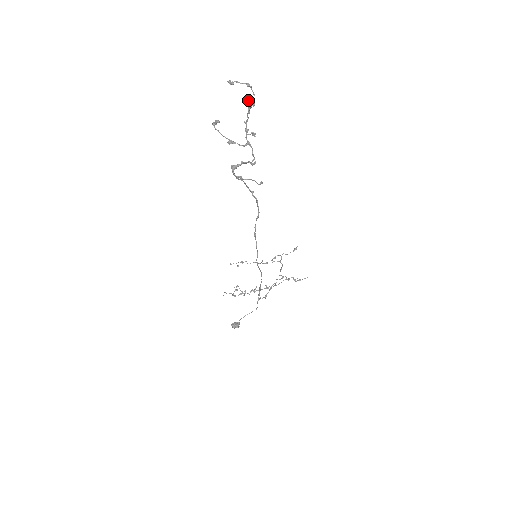
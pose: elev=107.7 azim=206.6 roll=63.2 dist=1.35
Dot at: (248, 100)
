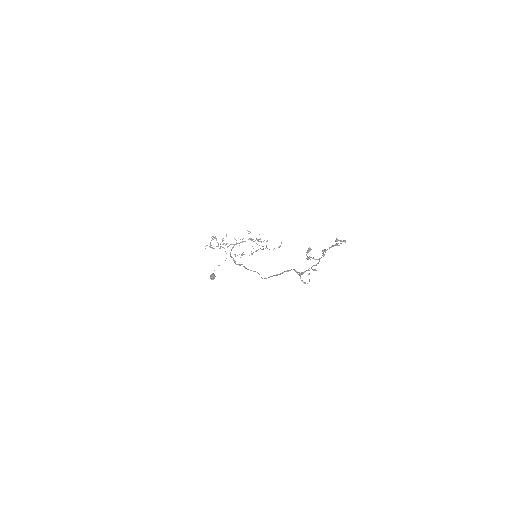
Dot at: (337, 244)
